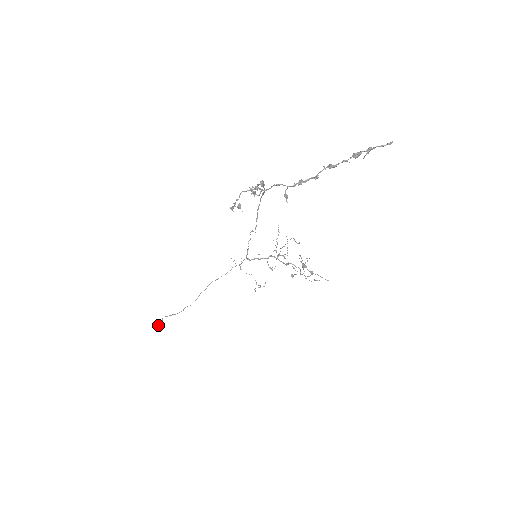
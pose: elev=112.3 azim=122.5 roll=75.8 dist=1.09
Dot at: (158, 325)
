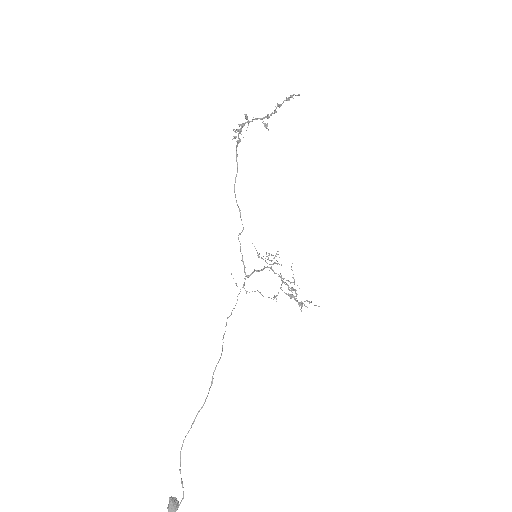
Dot at: (172, 497)
